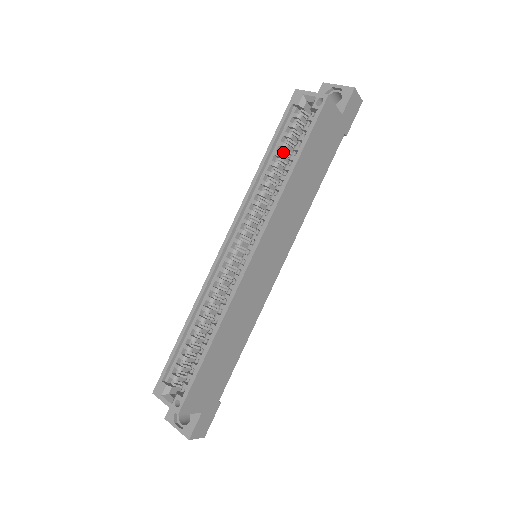
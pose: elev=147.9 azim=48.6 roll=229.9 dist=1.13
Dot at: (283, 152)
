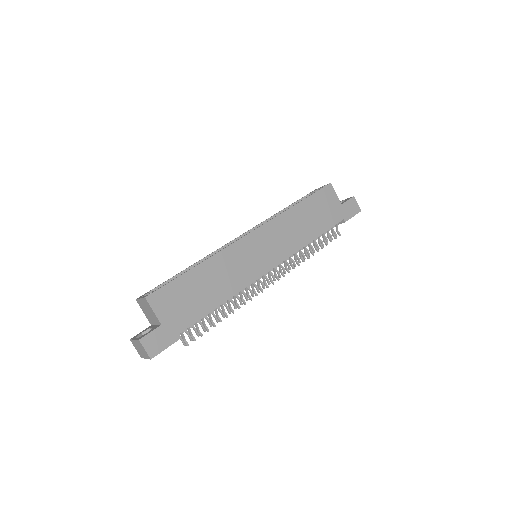
Dot at: occluded
